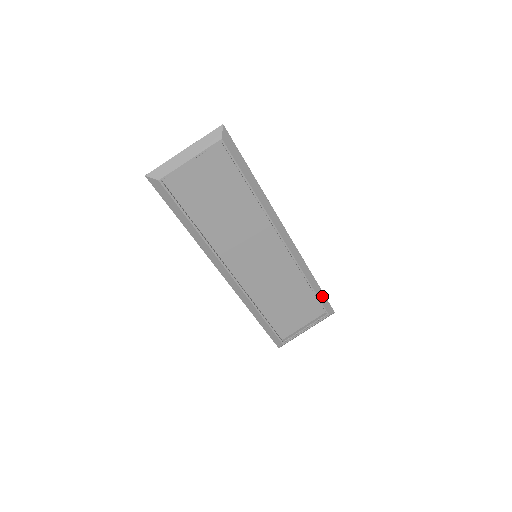
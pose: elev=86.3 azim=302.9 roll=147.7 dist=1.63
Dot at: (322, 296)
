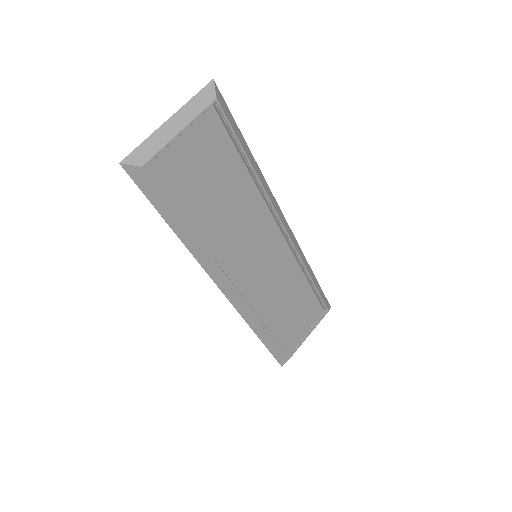
Dot at: (320, 290)
